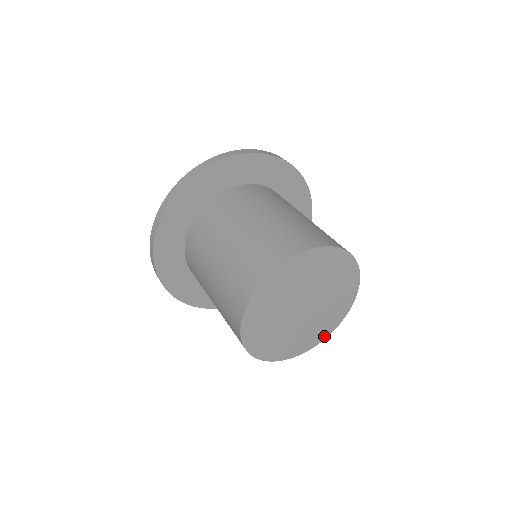
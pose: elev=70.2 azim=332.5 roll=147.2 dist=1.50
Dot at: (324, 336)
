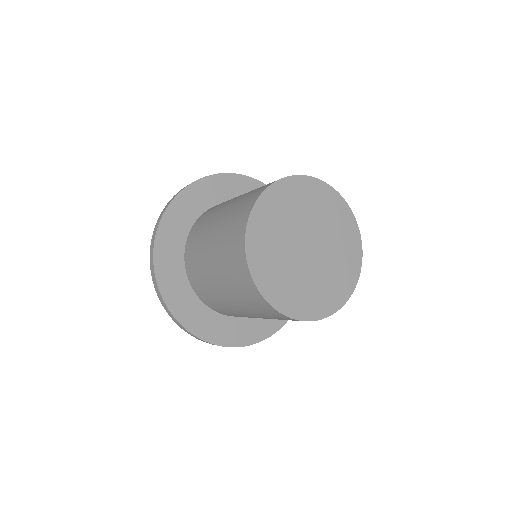
Dot at: (358, 243)
